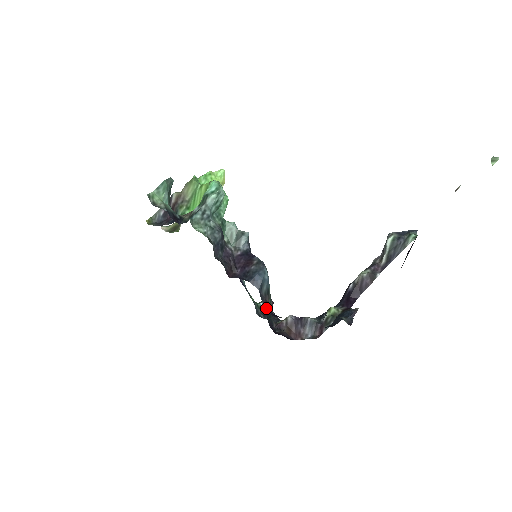
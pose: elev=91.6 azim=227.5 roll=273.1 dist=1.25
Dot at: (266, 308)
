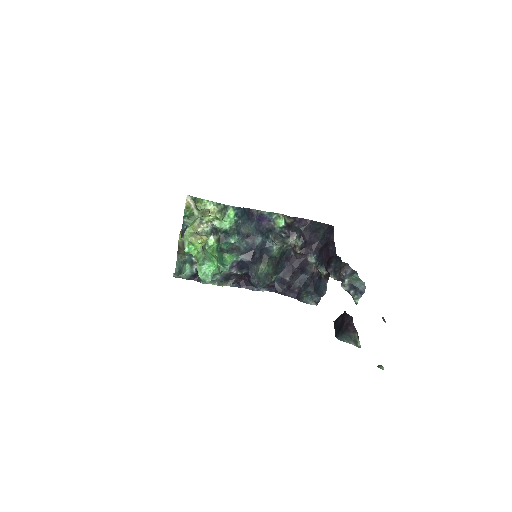
Dot at: (269, 290)
